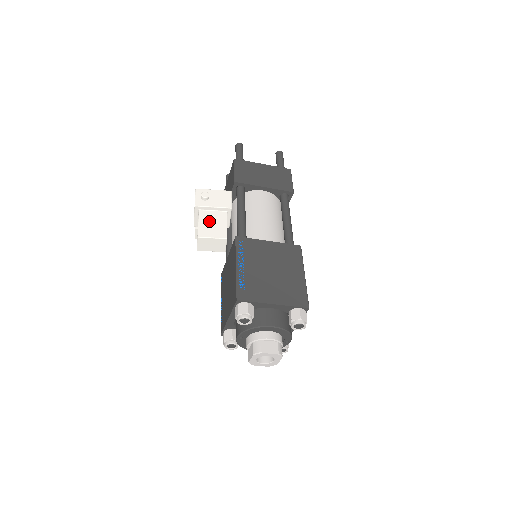
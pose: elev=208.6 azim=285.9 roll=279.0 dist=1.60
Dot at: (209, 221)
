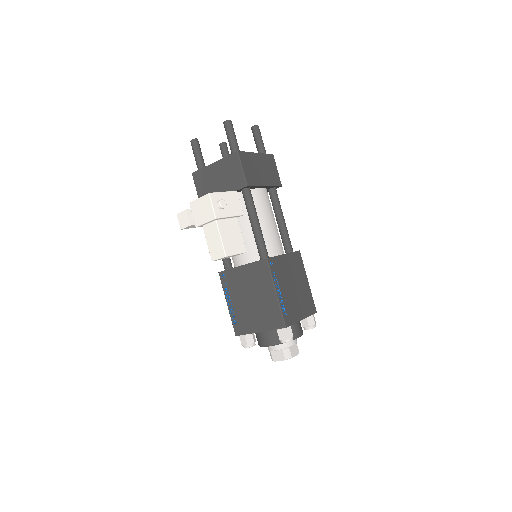
Dot at: (228, 233)
